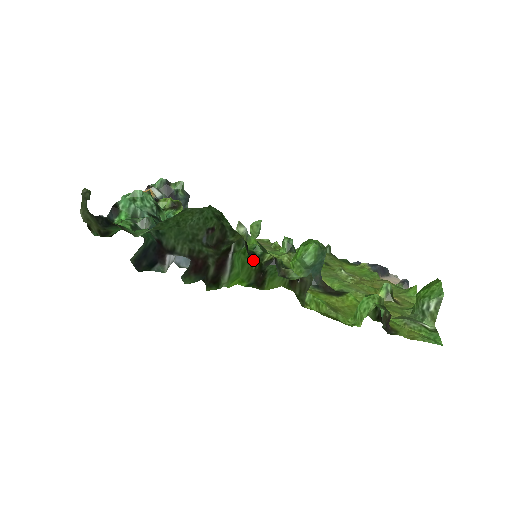
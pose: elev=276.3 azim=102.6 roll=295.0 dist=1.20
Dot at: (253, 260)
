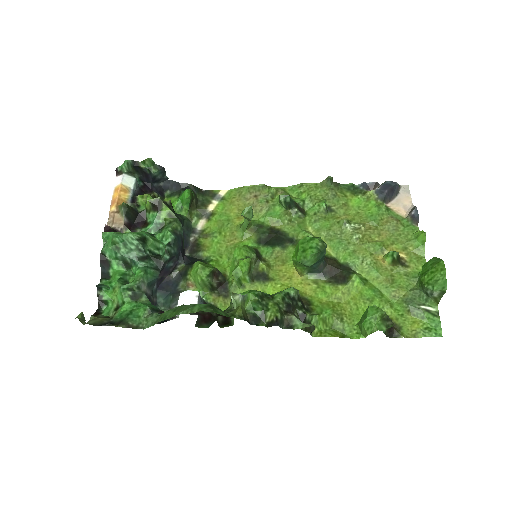
Dot at: occluded
